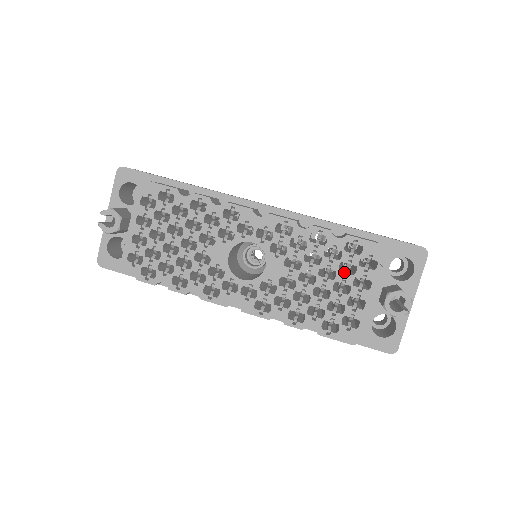
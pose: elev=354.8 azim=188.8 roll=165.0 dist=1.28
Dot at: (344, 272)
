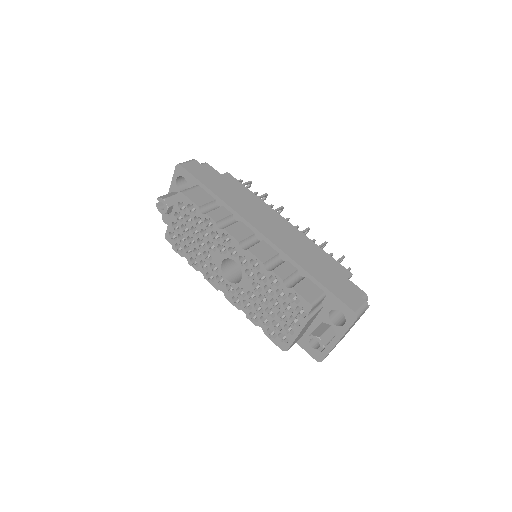
Dot at: (287, 308)
